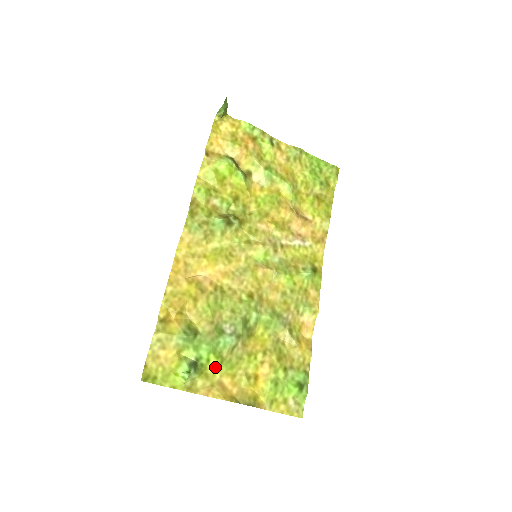
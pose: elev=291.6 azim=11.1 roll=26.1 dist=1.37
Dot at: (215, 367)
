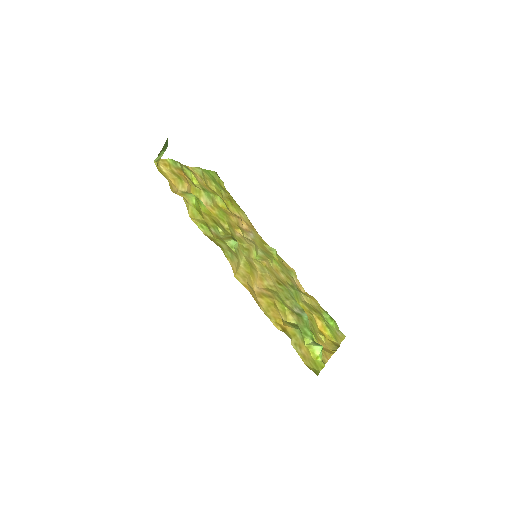
Dot at: (315, 339)
